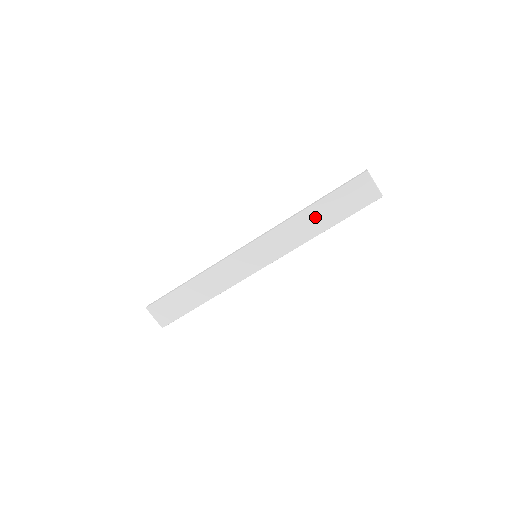
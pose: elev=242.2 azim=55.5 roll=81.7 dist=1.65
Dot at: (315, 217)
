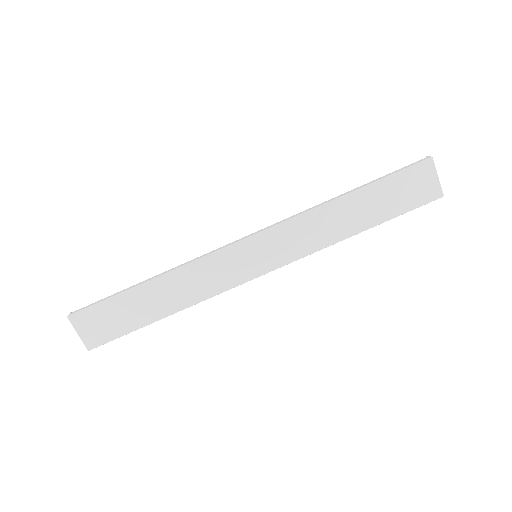
Dot at: (351, 211)
